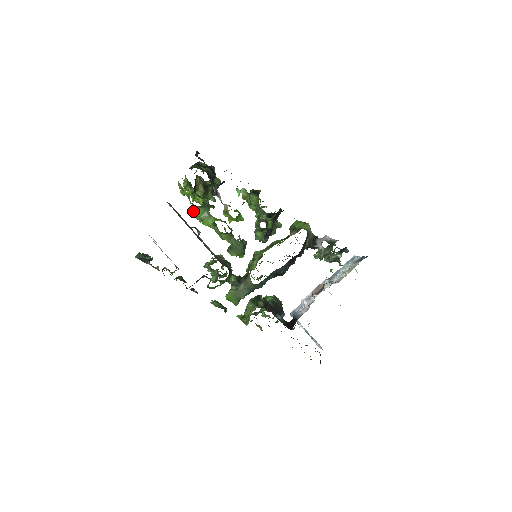
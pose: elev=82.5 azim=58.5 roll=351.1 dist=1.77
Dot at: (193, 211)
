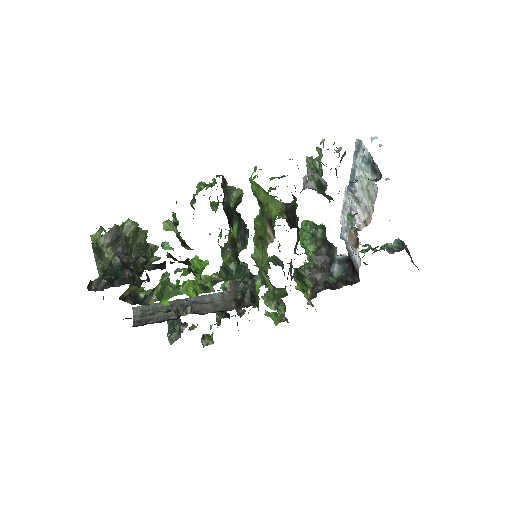
Dot at: occluded
